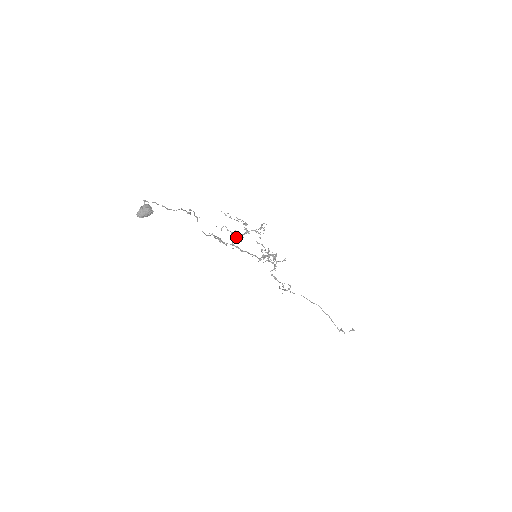
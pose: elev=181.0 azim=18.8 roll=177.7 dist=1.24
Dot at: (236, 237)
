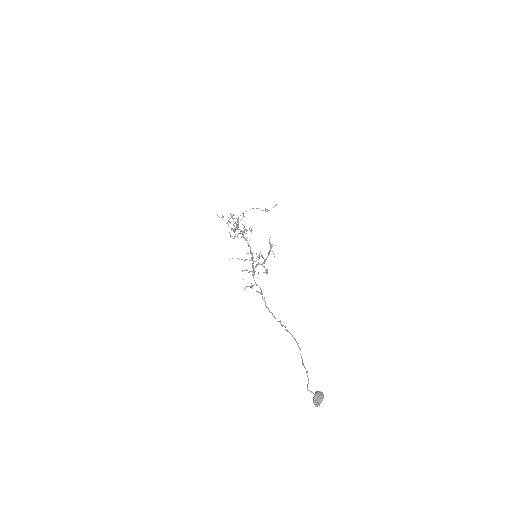
Dot at: occluded
